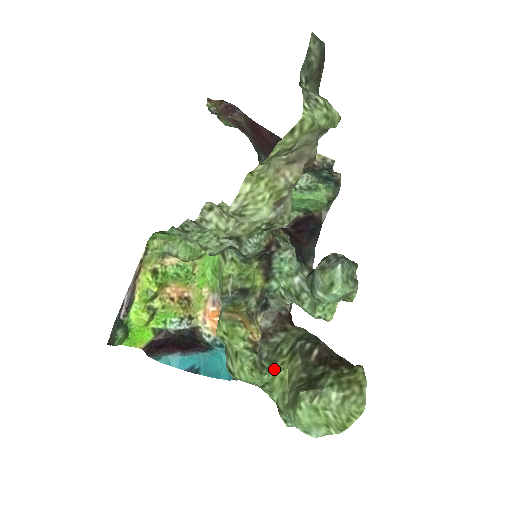
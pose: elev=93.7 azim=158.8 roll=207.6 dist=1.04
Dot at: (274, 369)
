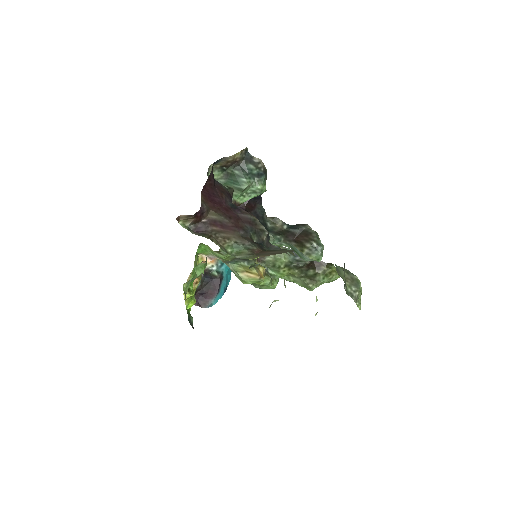
Dot at: (281, 275)
